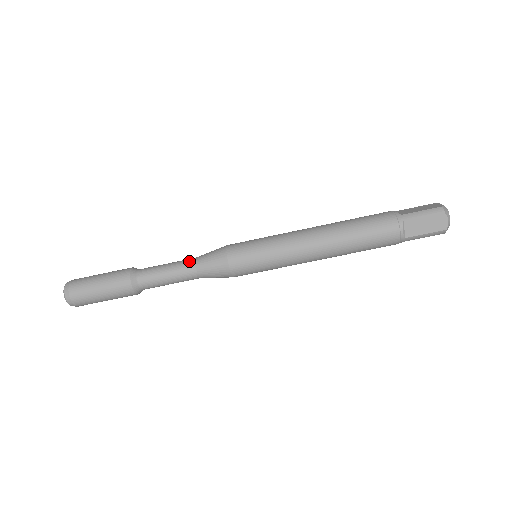
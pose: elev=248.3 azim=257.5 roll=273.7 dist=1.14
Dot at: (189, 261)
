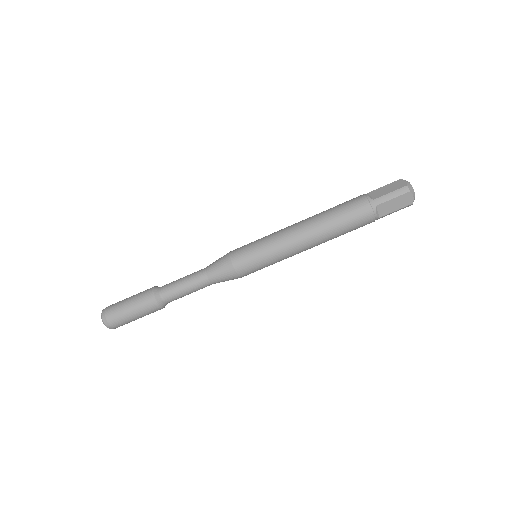
Dot at: (201, 274)
